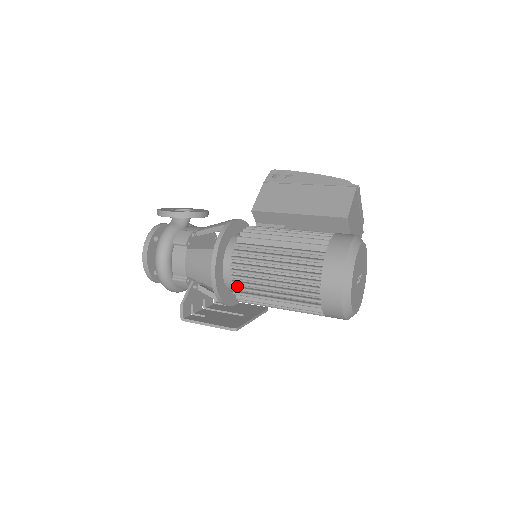
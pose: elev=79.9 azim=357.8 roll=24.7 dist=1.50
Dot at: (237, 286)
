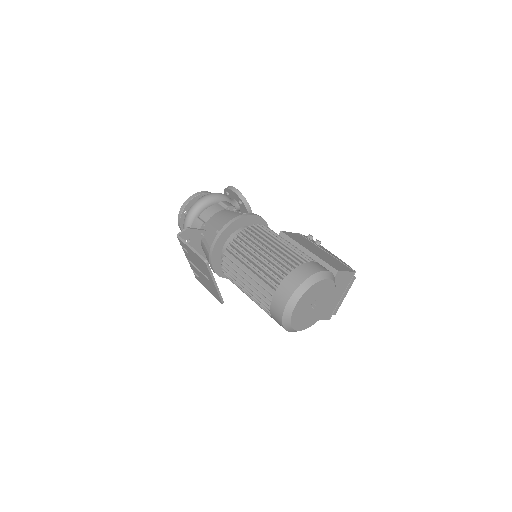
Dot at: (234, 244)
